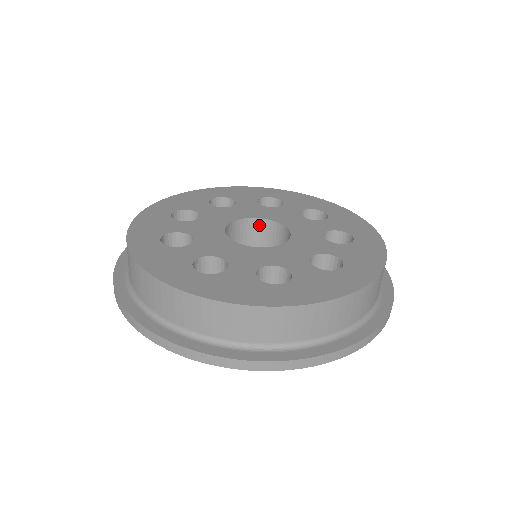
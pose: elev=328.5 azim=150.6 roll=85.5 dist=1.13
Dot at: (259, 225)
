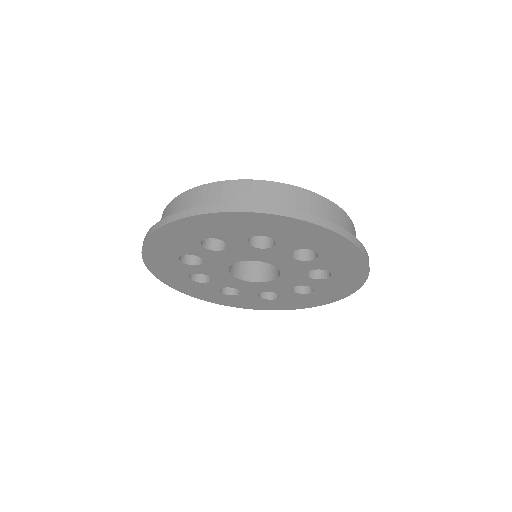
Dot at: occluded
